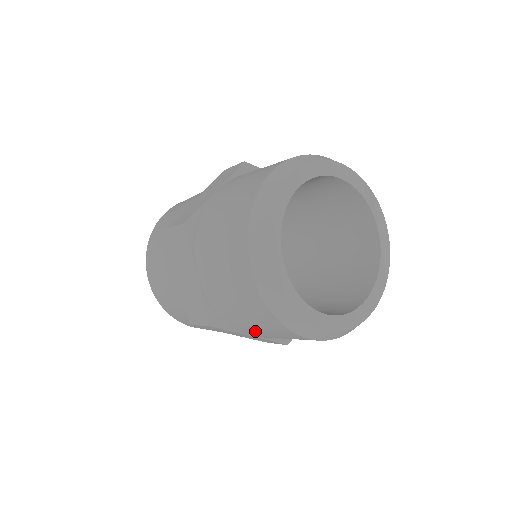
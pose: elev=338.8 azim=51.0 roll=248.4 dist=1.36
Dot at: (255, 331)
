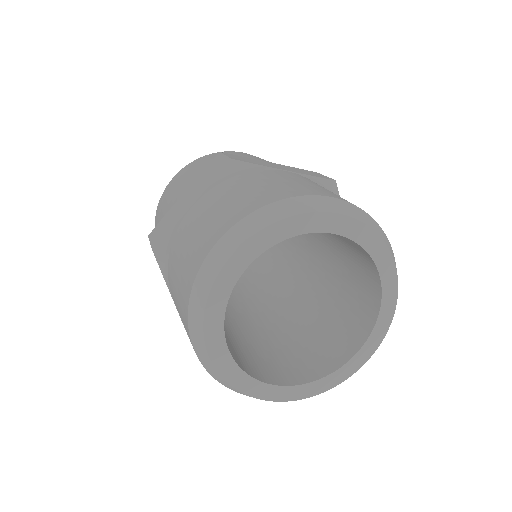
Dot at: occluded
